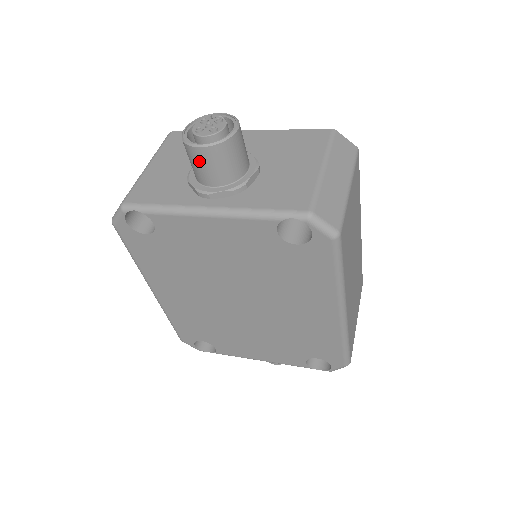
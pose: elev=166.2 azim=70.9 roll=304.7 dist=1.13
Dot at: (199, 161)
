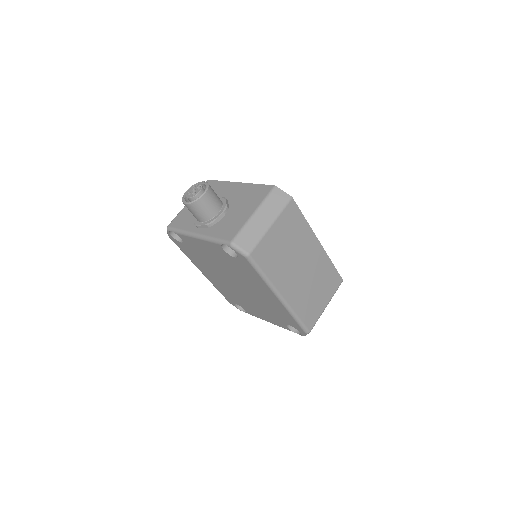
Dot at: (189, 210)
